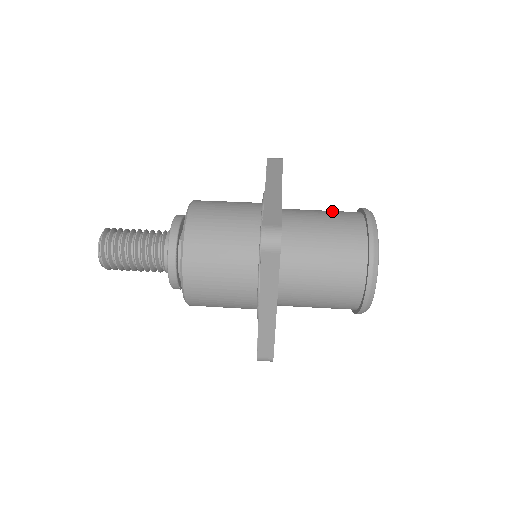
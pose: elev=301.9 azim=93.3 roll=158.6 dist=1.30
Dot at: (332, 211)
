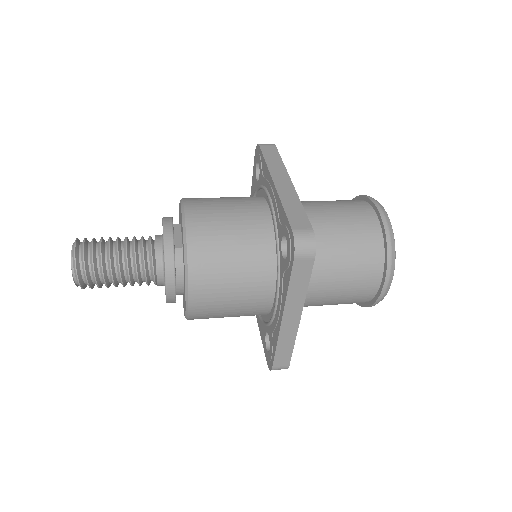
Dot at: (335, 201)
